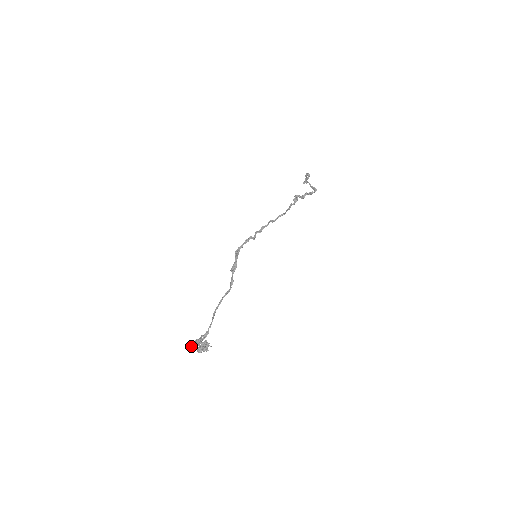
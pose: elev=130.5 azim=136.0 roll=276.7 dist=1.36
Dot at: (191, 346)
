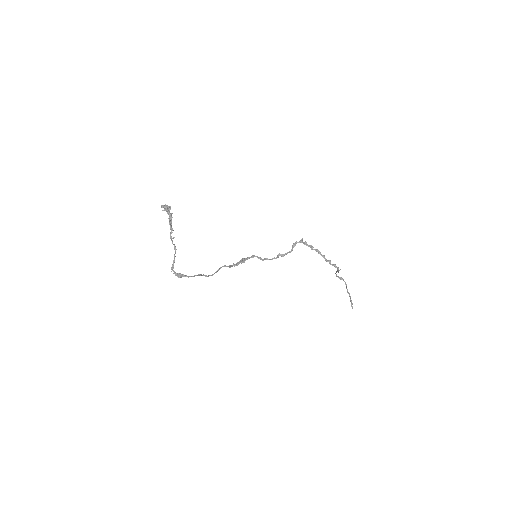
Dot at: (172, 268)
